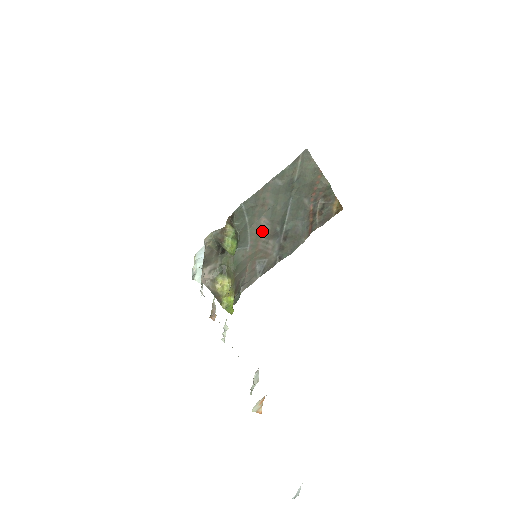
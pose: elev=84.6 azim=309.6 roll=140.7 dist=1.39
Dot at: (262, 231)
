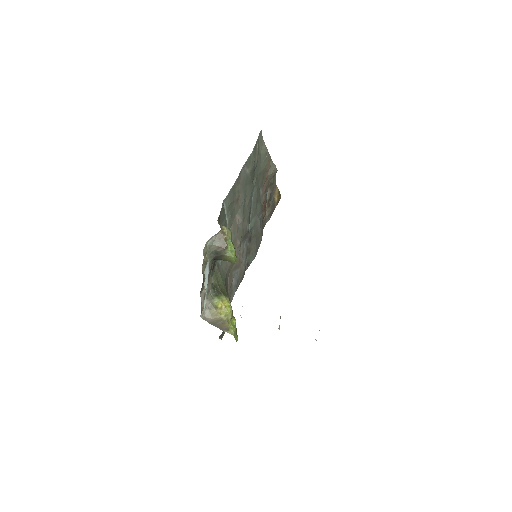
Dot at: (237, 233)
